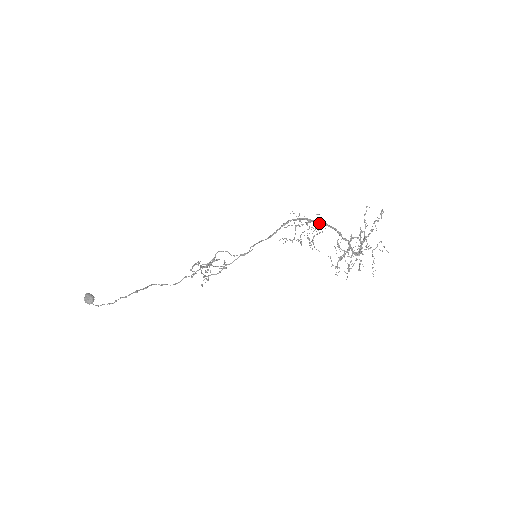
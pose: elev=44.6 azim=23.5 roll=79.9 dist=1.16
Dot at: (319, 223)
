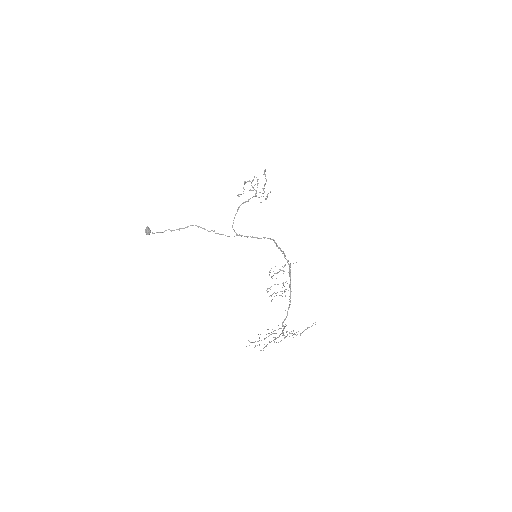
Dot at: (289, 287)
